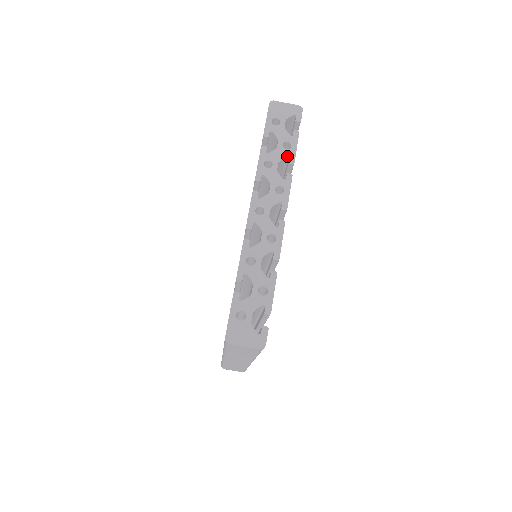
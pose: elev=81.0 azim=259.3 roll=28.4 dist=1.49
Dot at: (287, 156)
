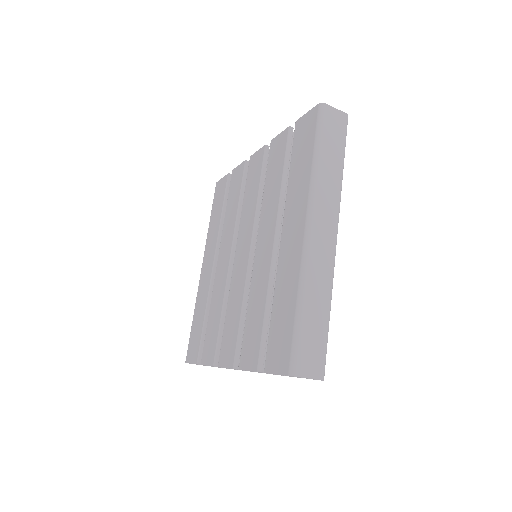
Dot at: occluded
